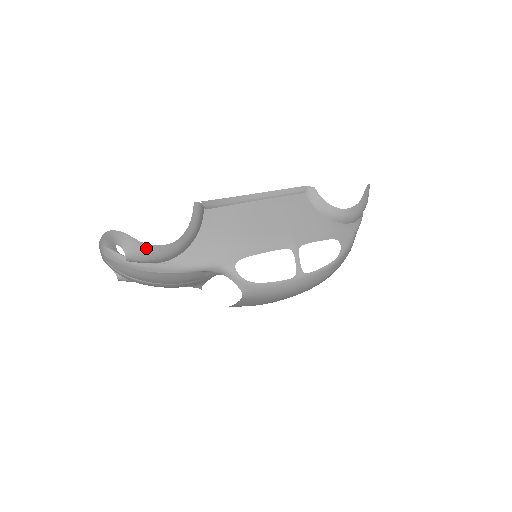
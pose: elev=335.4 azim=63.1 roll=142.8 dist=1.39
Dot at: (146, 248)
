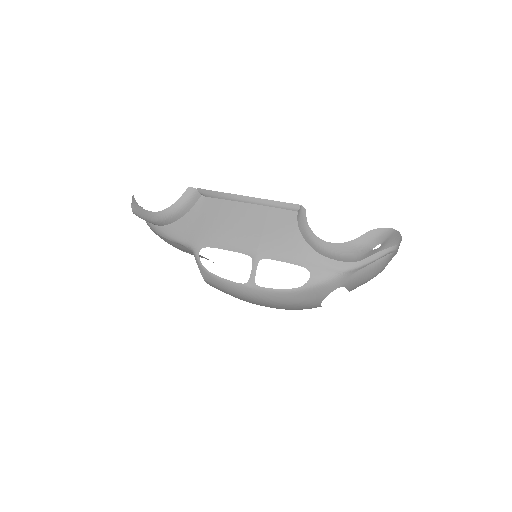
Dot at: (140, 209)
